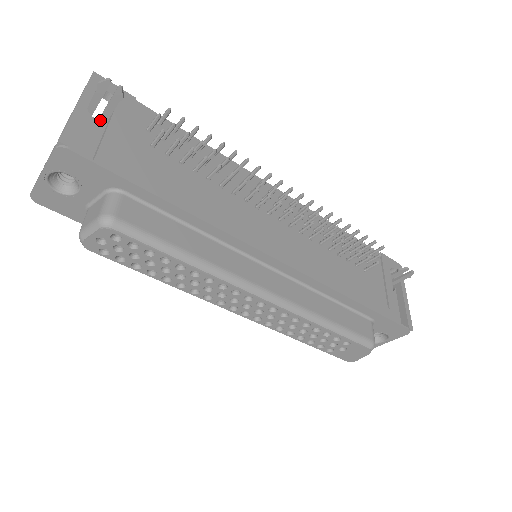
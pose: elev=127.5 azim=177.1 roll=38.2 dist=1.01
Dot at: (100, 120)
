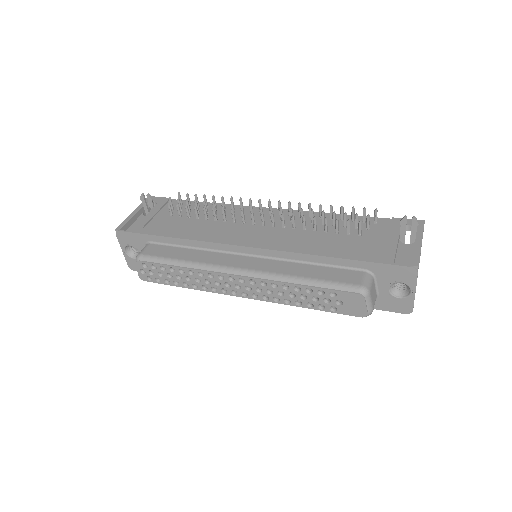
Dot at: occluded
